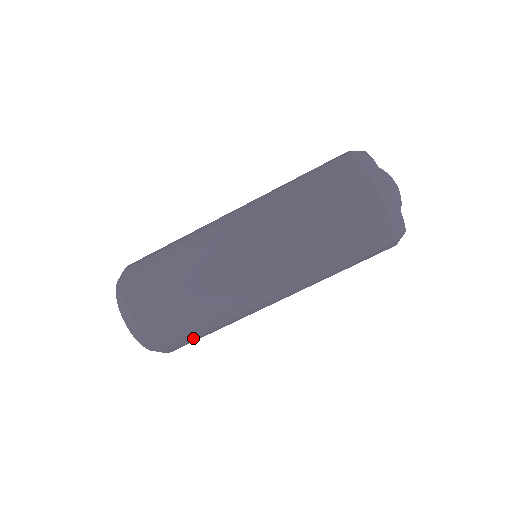
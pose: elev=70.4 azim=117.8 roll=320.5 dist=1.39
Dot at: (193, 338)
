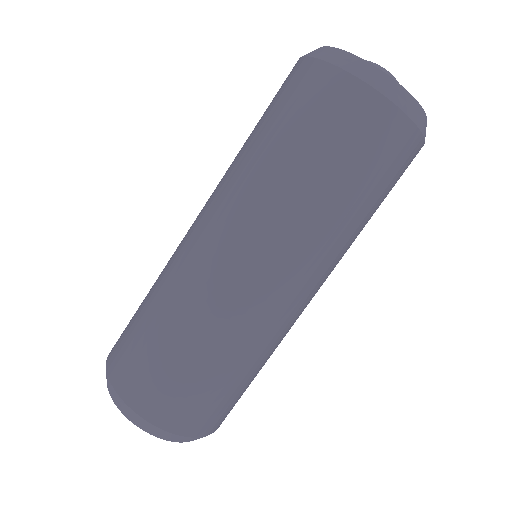
Dot at: (235, 399)
